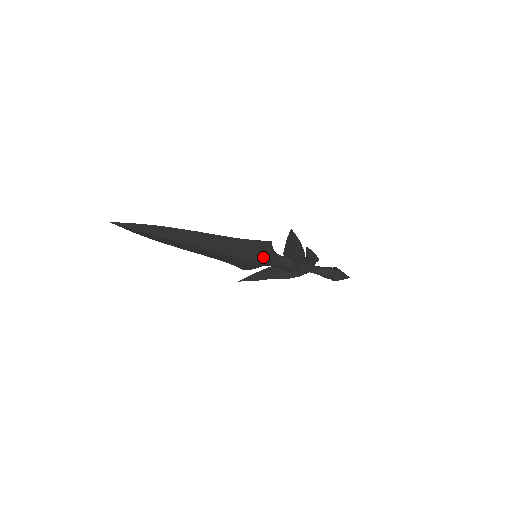
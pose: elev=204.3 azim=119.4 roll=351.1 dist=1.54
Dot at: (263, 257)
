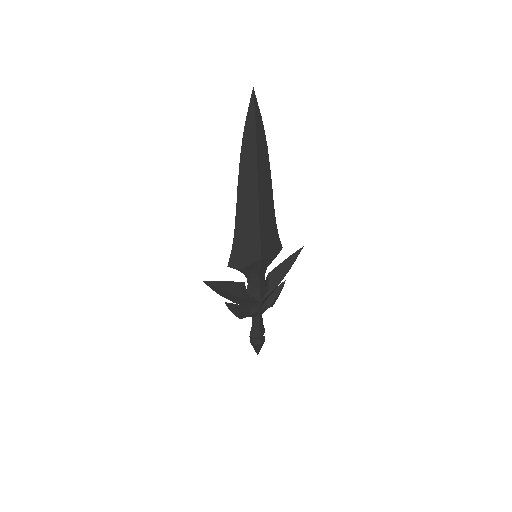
Dot at: (268, 258)
